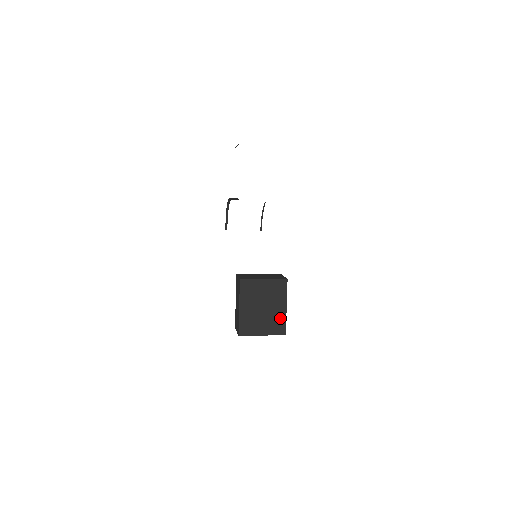
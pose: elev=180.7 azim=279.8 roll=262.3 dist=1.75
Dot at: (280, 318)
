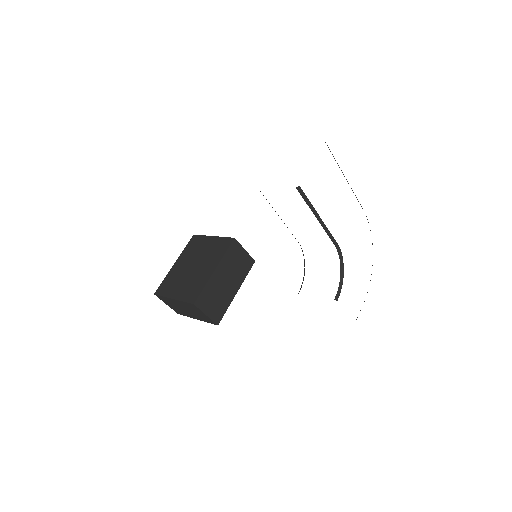
Dot at: (201, 282)
